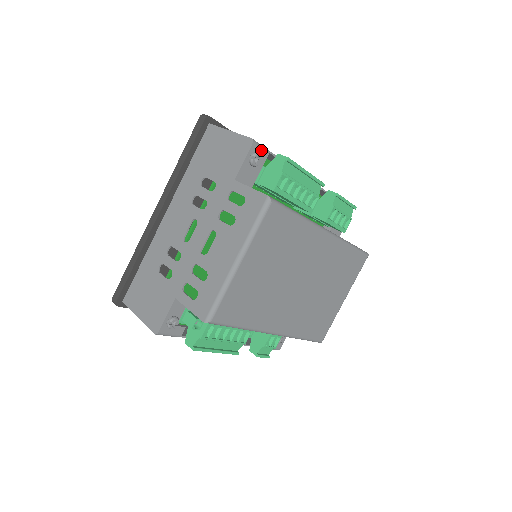
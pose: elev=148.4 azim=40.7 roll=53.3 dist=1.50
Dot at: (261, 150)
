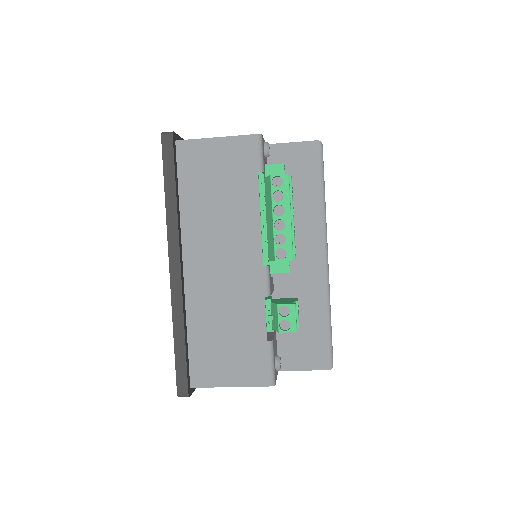
Dot at: occluded
